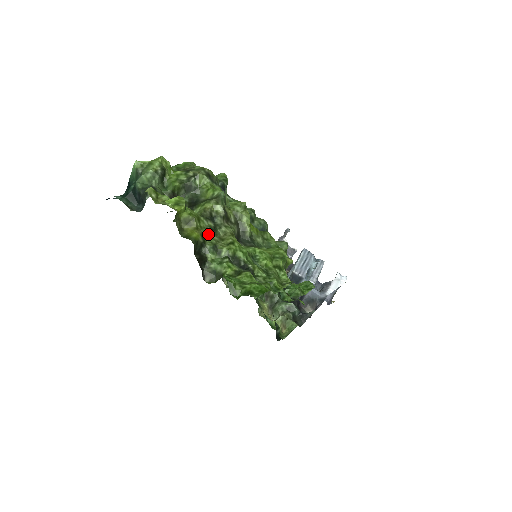
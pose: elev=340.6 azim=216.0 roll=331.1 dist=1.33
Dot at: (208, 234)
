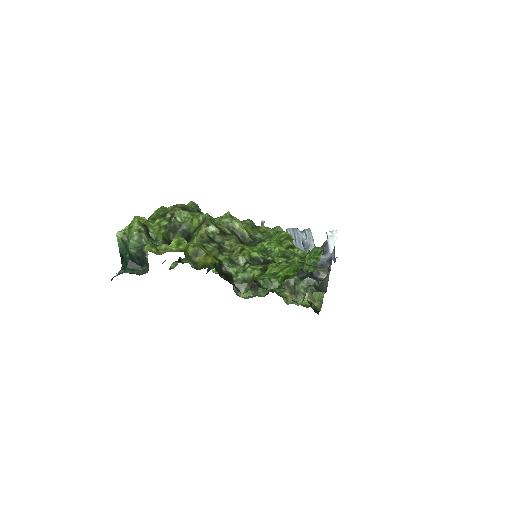
Dot at: (219, 254)
